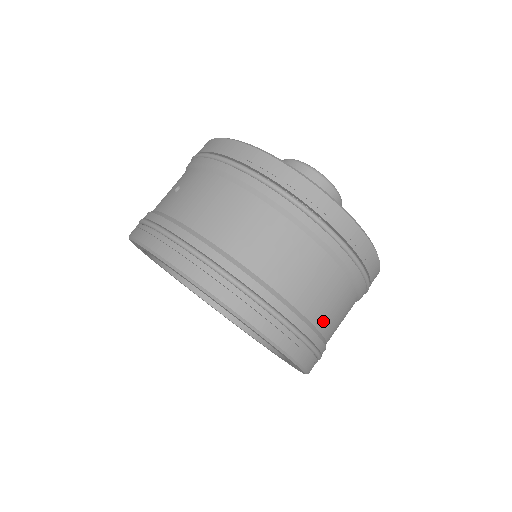
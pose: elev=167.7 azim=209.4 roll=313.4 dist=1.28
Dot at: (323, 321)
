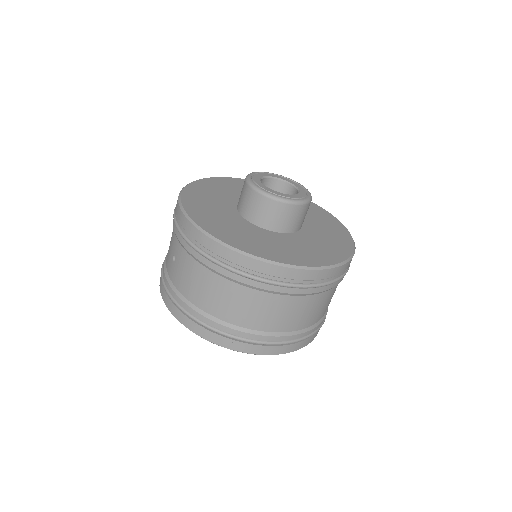
Dot at: (311, 321)
